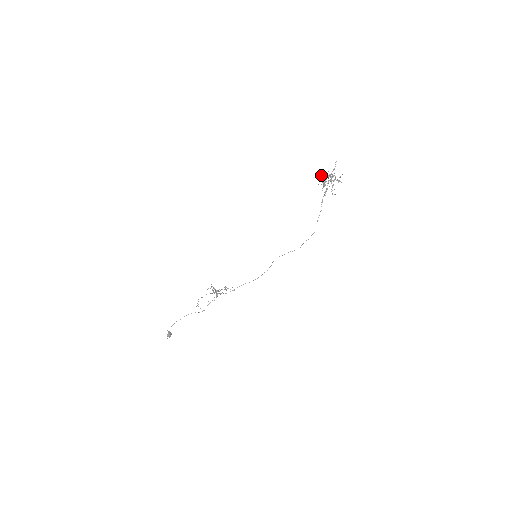
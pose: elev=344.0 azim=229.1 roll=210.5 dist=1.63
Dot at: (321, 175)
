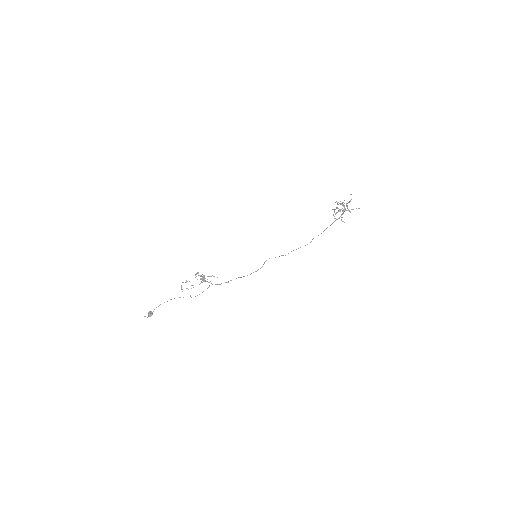
Dot at: (337, 202)
